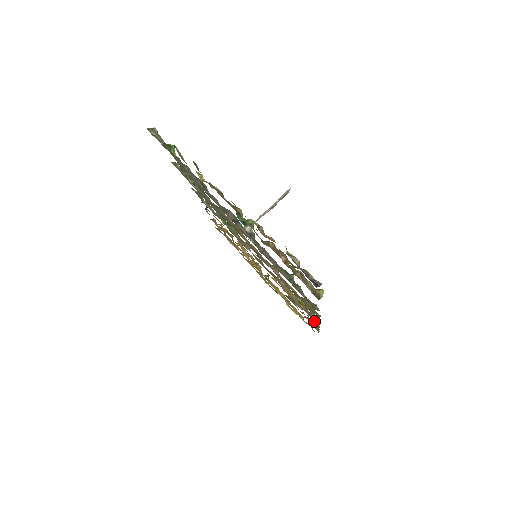
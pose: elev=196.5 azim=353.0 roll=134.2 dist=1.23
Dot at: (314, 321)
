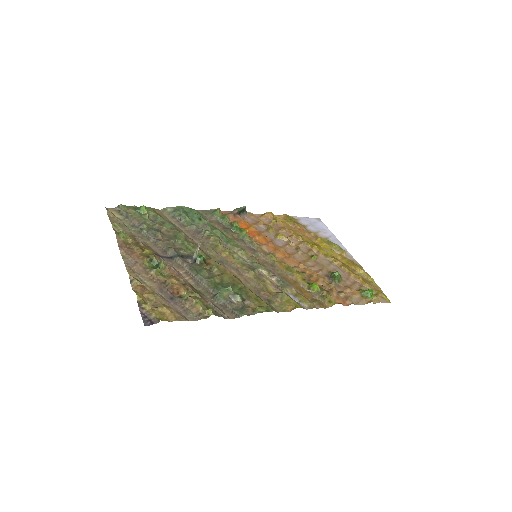
Dot at: (347, 298)
